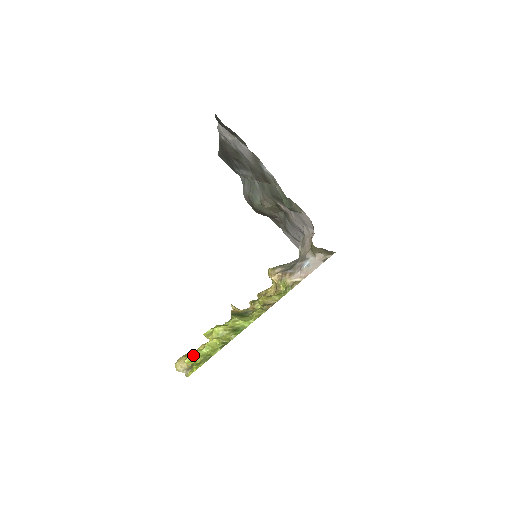
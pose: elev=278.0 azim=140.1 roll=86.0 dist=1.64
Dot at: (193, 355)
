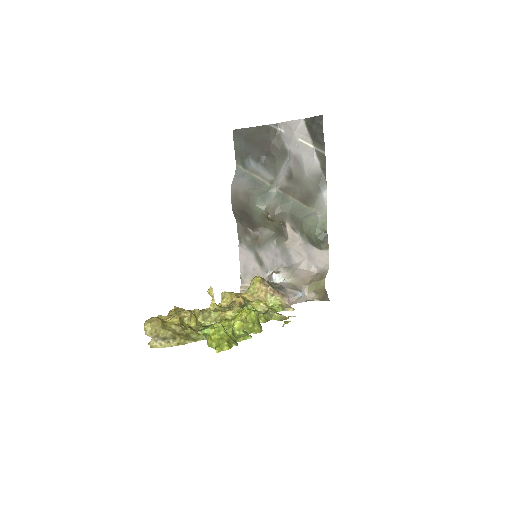
Dot at: (221, 328)
